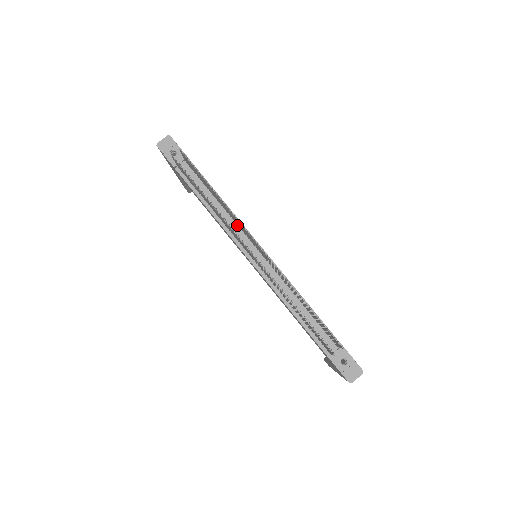
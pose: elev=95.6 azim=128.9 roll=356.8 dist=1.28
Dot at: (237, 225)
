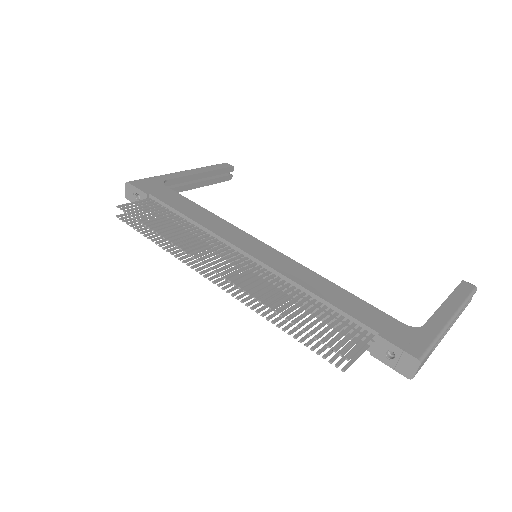
Dot at: (214, 239)
